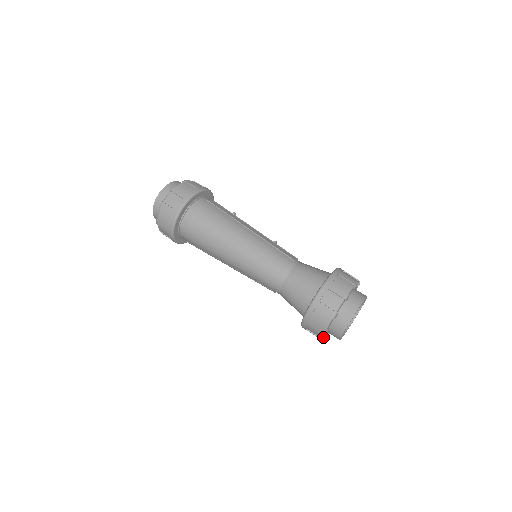
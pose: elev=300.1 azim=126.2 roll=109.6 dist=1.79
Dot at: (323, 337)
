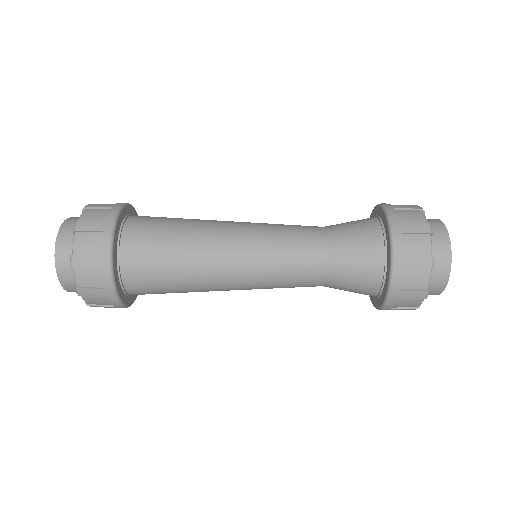
Dot at: (431, 257)
